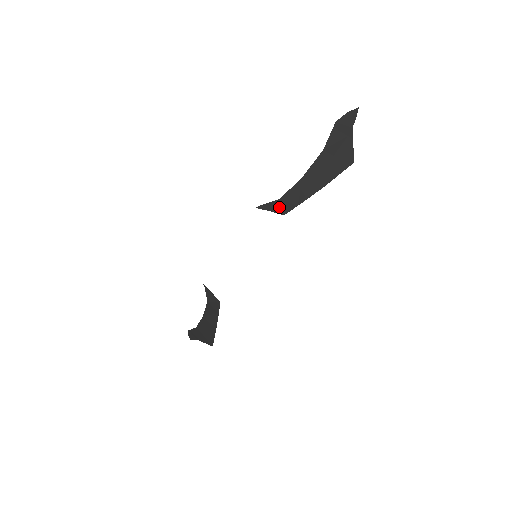
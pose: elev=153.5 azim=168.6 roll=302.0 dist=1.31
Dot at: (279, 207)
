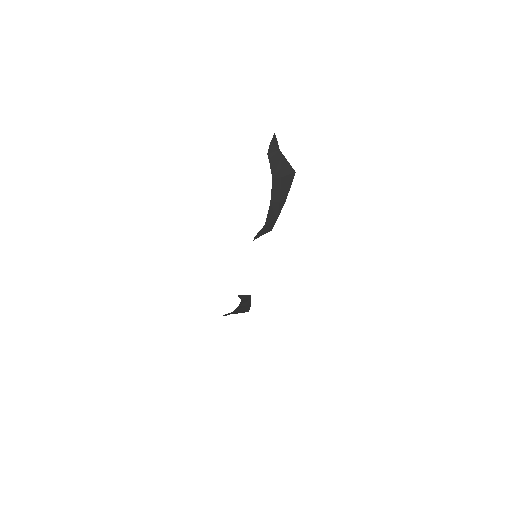
Dot at: (266, 229)
